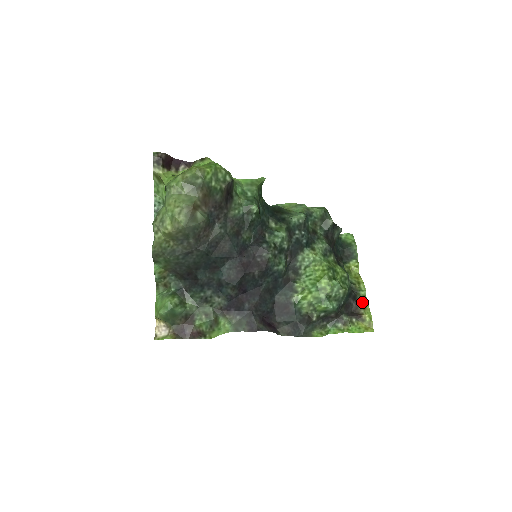
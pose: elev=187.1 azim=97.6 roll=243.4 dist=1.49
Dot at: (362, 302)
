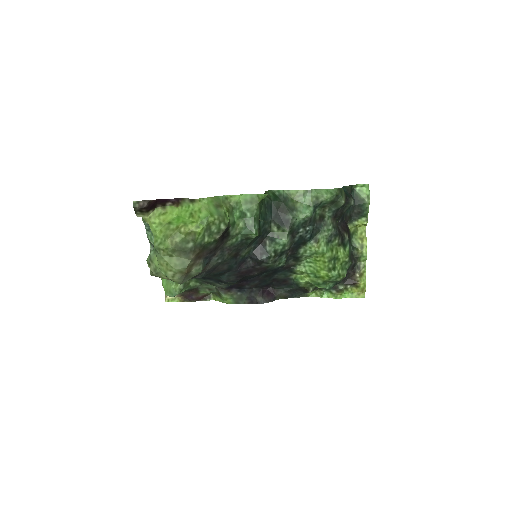
Dot at: (360, 269)
